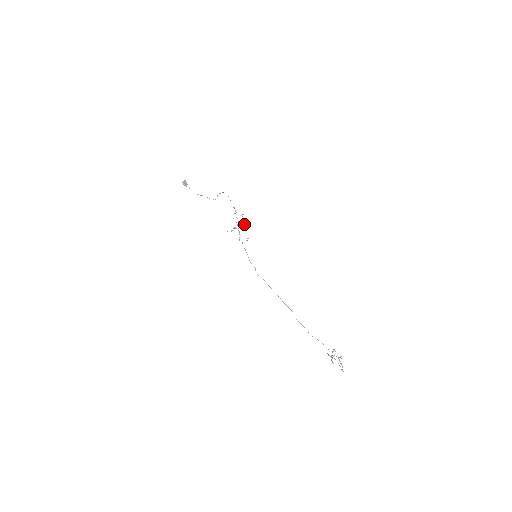
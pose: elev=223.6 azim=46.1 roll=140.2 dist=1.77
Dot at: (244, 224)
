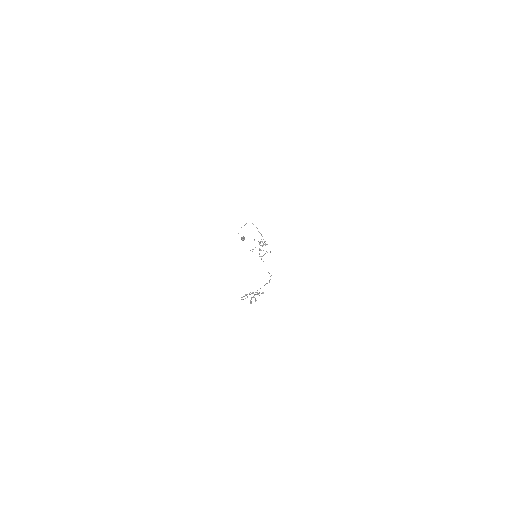
Dot at: occluded
